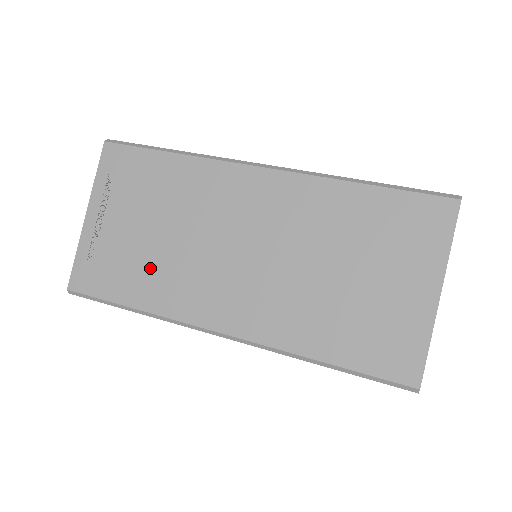
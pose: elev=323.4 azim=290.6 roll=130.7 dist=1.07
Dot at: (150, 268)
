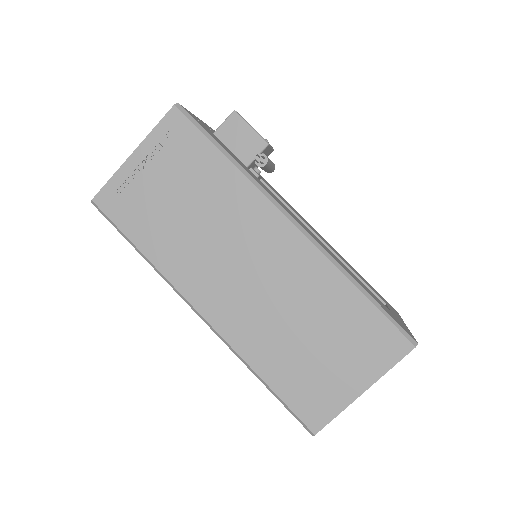
Dot at: occluded
